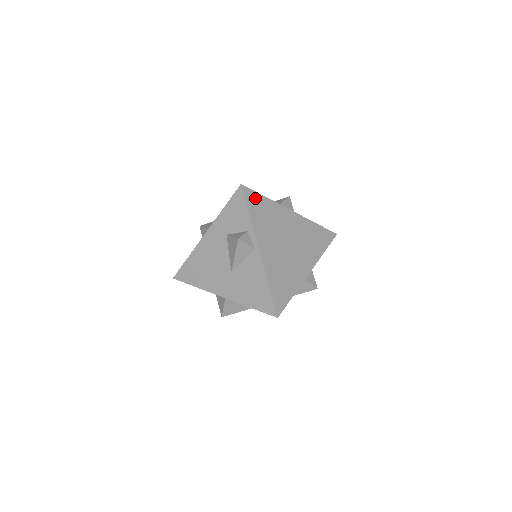
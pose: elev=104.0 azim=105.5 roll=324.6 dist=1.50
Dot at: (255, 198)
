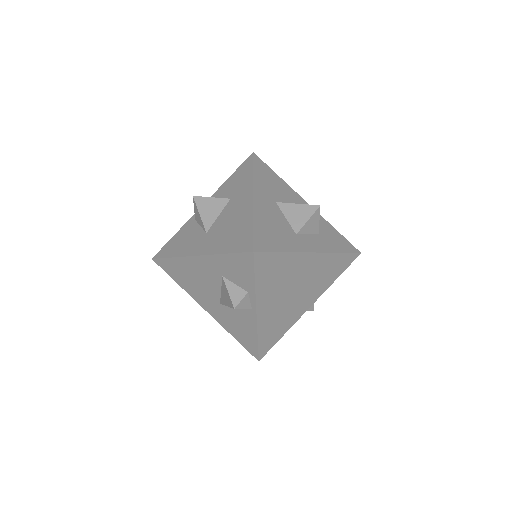
Dot at: (268, 260)
